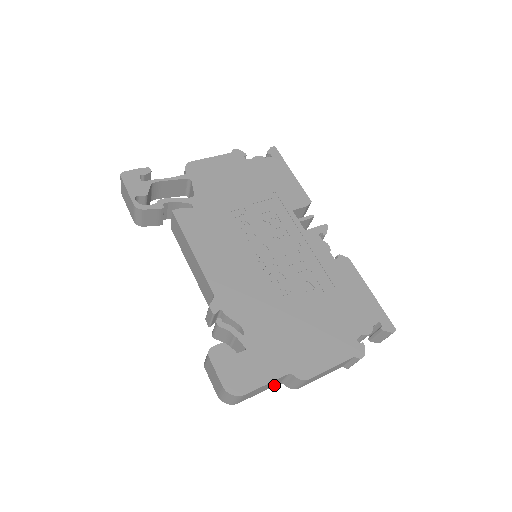
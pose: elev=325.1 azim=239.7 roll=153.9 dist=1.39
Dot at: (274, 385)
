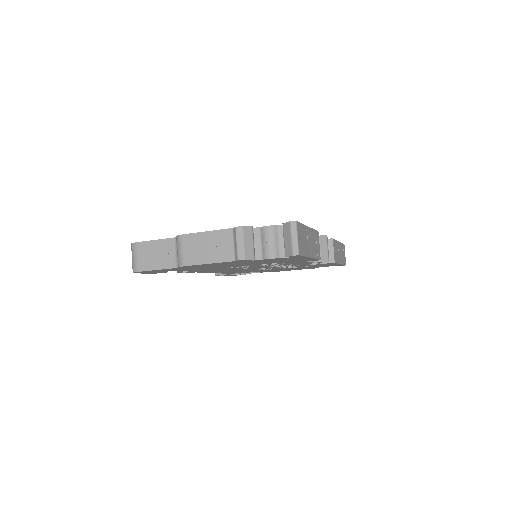
Dot at: (171, 266)
